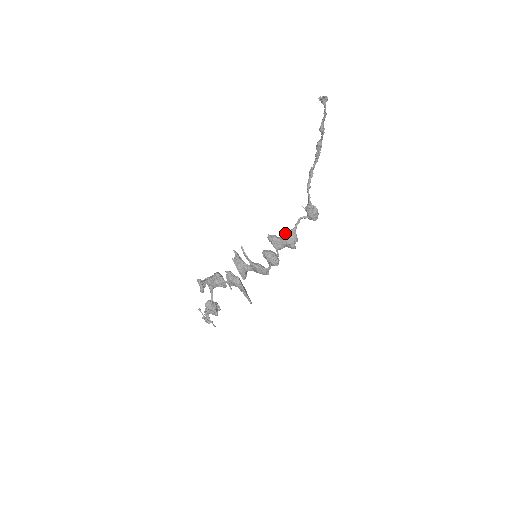
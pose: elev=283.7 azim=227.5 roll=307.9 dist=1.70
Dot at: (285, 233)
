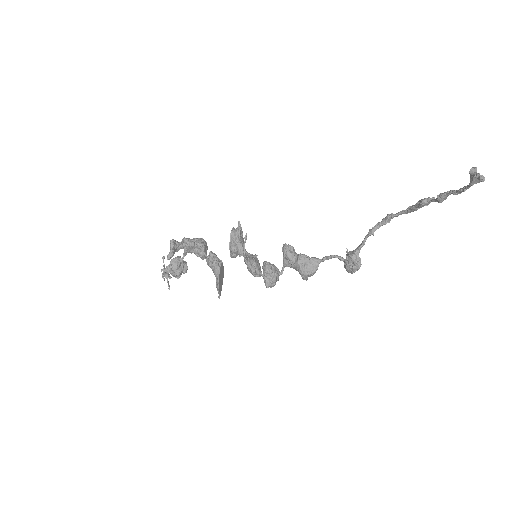
Dot at: (305, 257)
